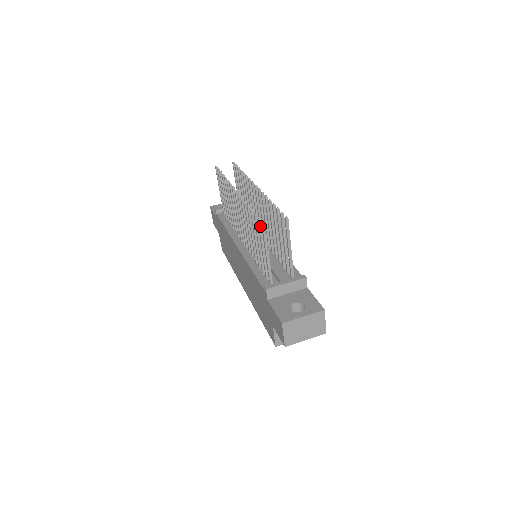
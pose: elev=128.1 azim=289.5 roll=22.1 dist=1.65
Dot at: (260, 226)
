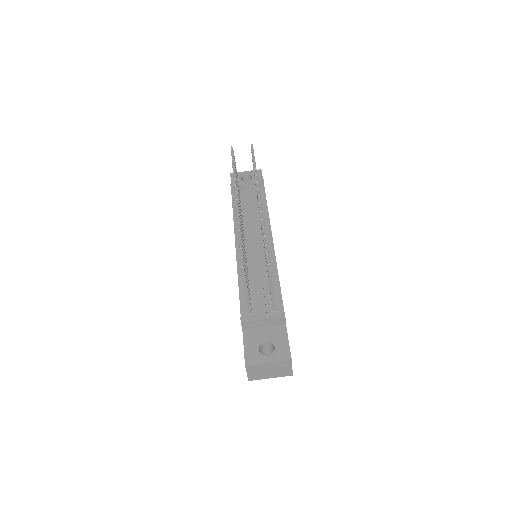
Dot at: (242, 263)
